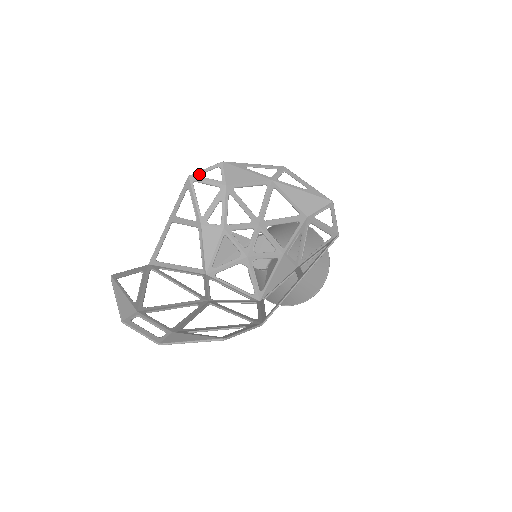
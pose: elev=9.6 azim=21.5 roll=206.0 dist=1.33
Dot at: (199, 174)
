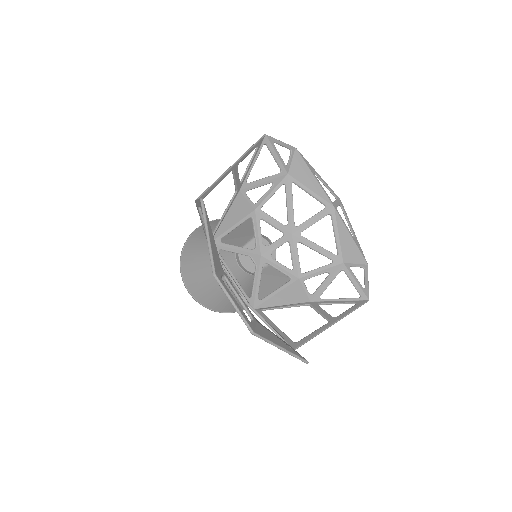
Dot at: (274, 141)
